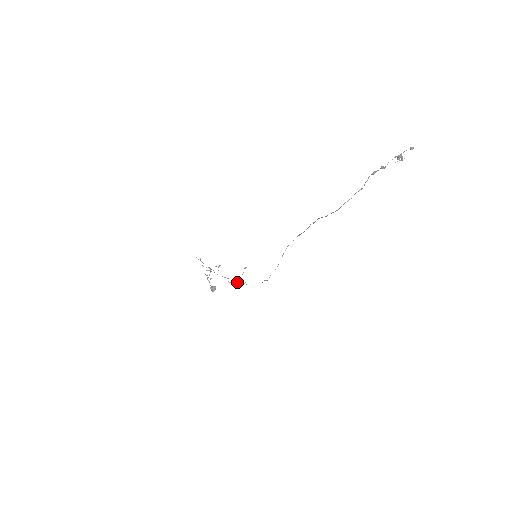
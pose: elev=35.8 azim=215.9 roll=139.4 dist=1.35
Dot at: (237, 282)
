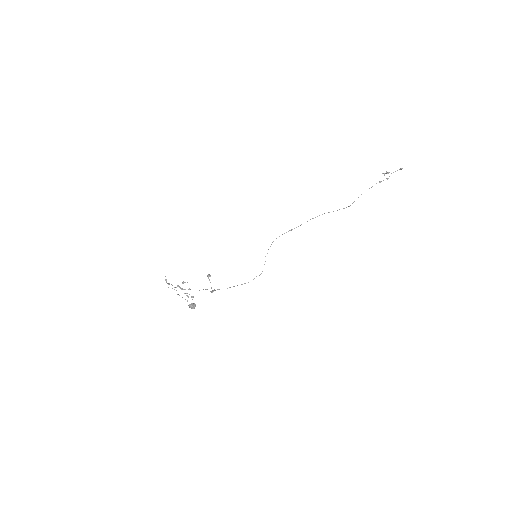
Dot at: (213, 290)
